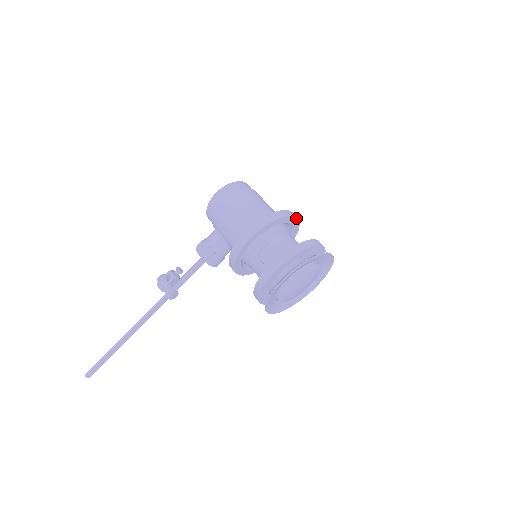
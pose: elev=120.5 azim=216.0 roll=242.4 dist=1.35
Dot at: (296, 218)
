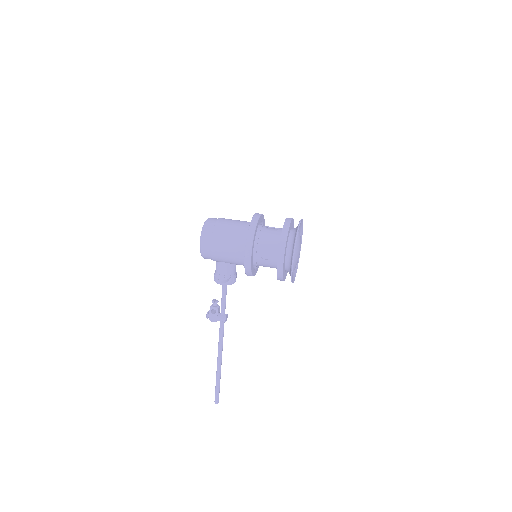
Dot at: (261, 215)
